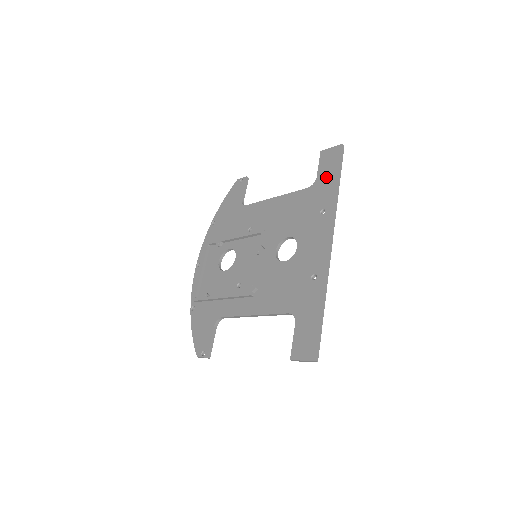
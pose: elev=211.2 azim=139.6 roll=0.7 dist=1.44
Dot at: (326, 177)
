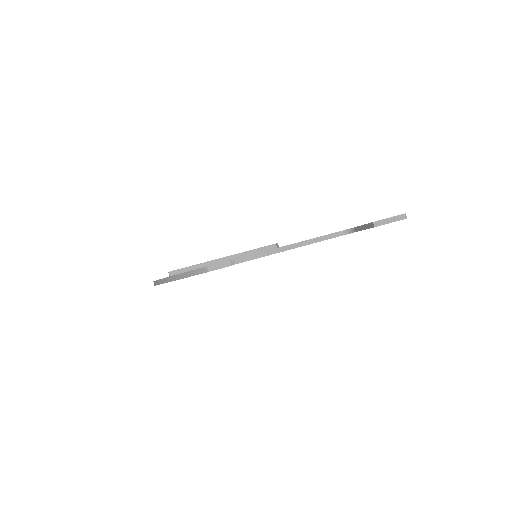
Dot at: occluded
